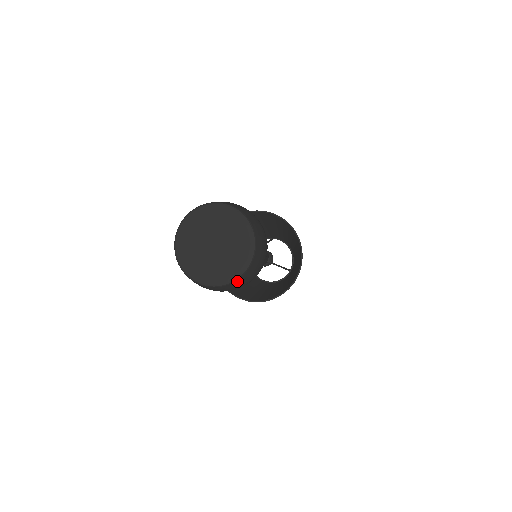
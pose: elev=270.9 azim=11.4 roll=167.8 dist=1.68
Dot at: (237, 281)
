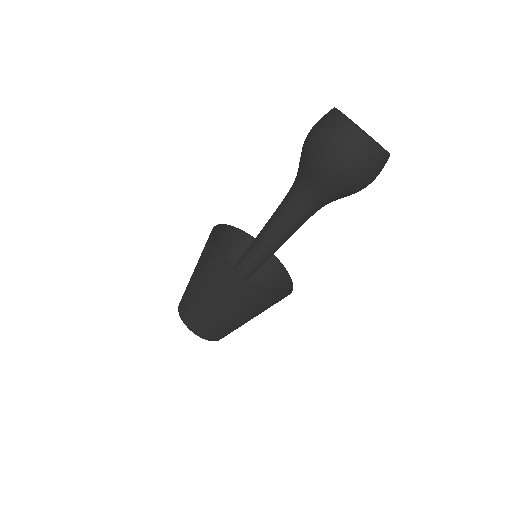
Dot at: occluded
